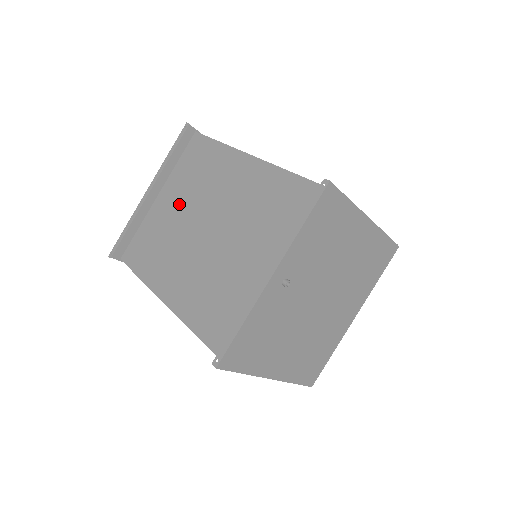
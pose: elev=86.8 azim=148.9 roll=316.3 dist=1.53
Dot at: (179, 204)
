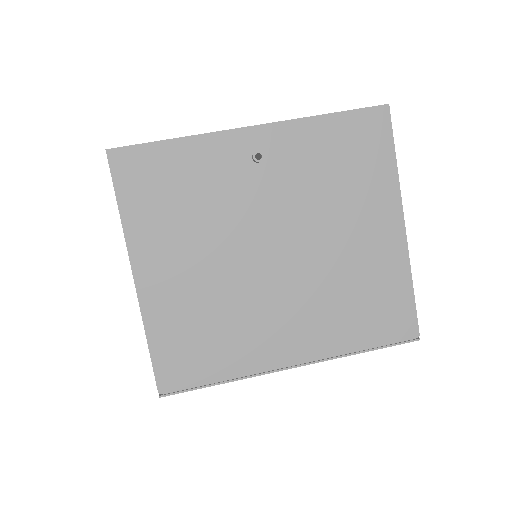
Dot at: occluded
